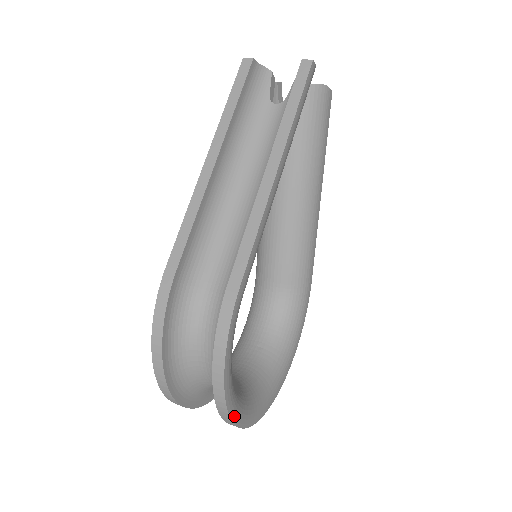
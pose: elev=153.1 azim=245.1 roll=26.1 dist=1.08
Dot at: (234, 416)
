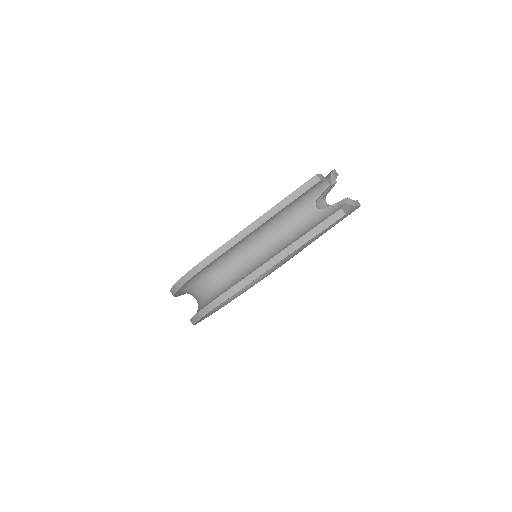
Dot at: (196, 323)
